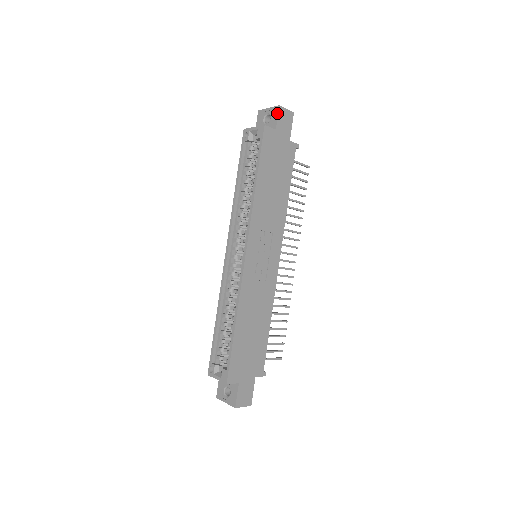
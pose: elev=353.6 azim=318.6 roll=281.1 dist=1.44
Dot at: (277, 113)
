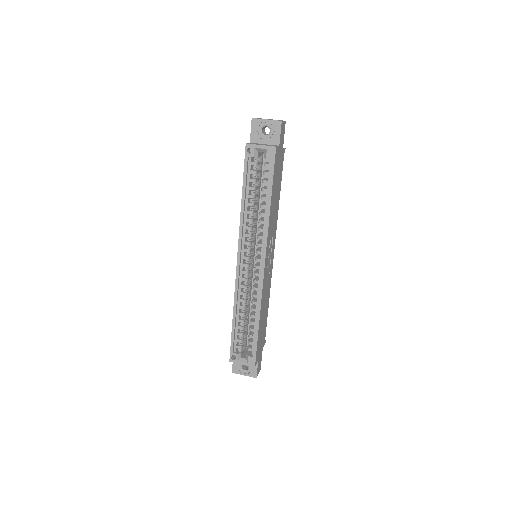
Dot at: (280, 129)
